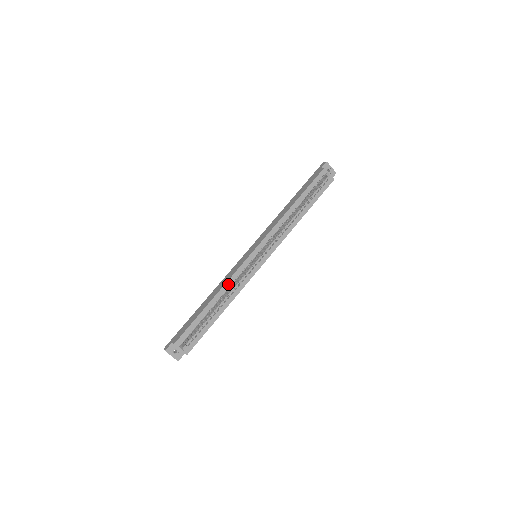
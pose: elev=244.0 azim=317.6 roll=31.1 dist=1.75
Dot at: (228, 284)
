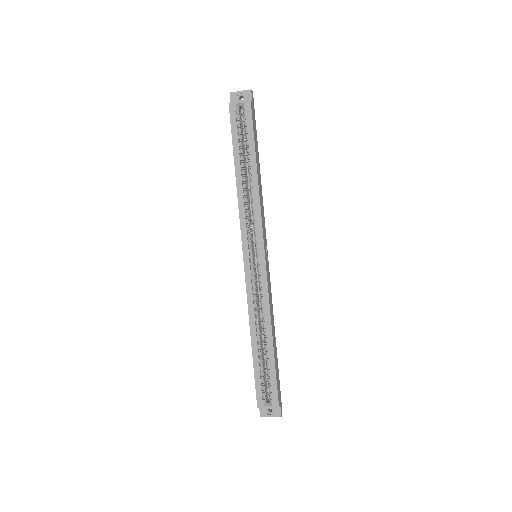
Dot at: (251, 311)
